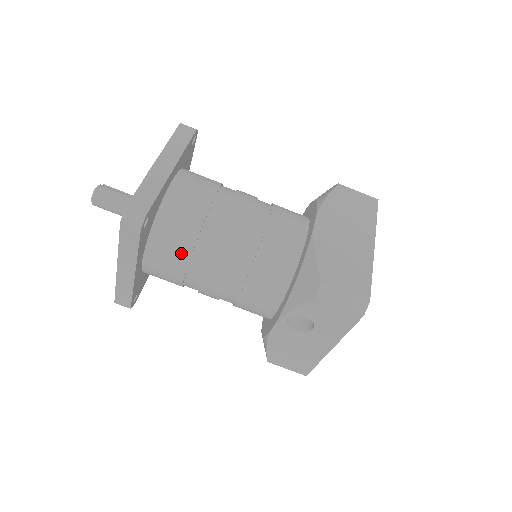
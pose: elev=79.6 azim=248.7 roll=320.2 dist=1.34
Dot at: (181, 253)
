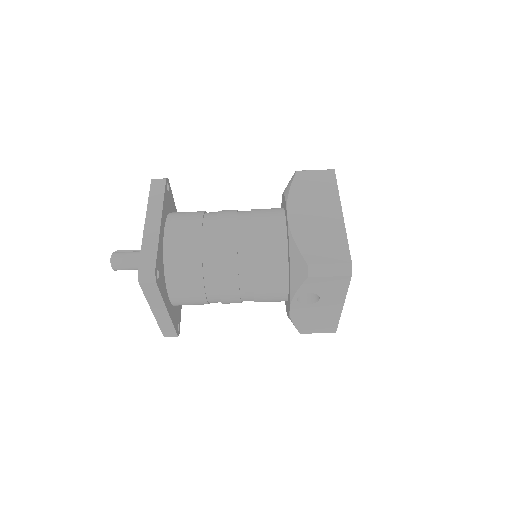
Dot at: (195, 283)
